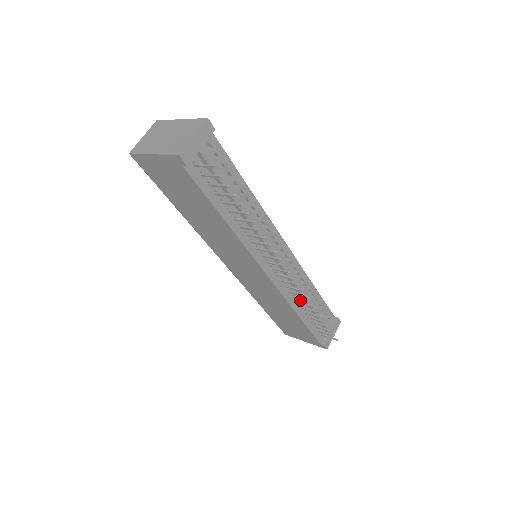
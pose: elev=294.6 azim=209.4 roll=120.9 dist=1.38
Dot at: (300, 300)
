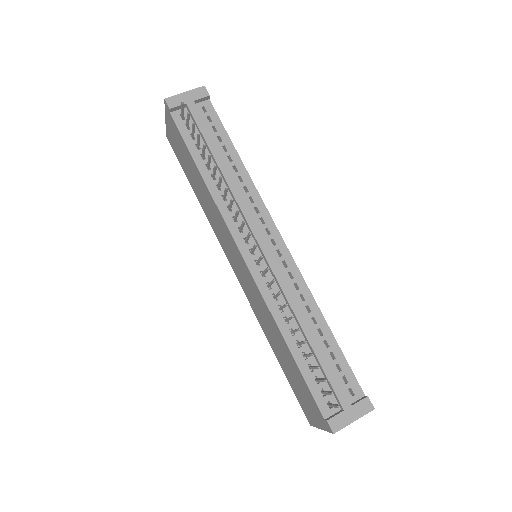
Dot at: (293, 322)
